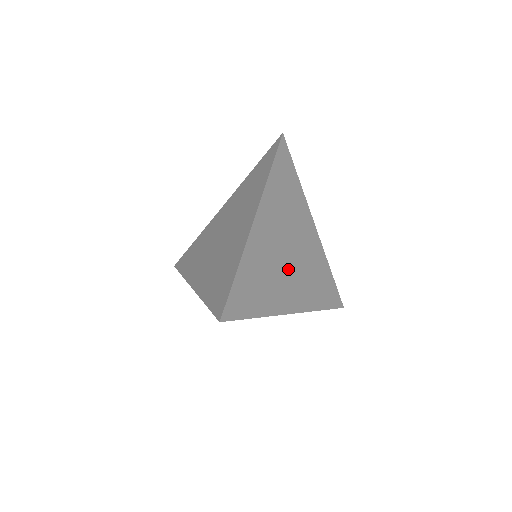
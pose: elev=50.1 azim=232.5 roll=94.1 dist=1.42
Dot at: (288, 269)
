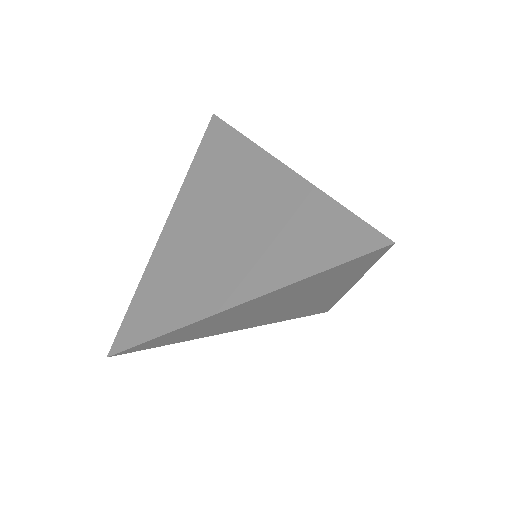
Dot at: (255, 317)
